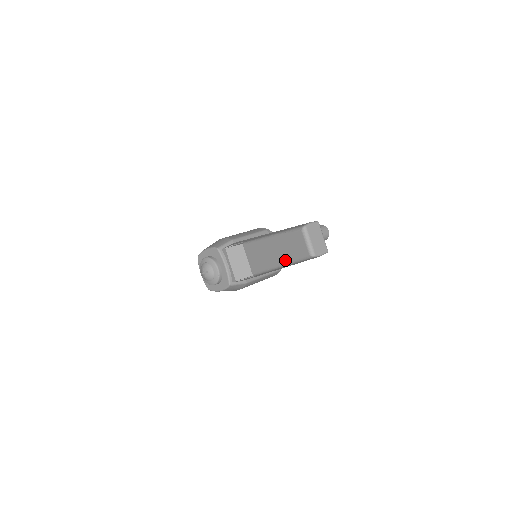
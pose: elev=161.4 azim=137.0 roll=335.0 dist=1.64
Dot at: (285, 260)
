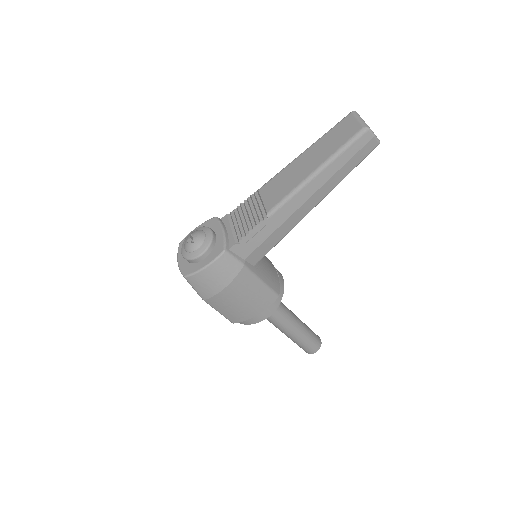
Dot at: (324, 158)
